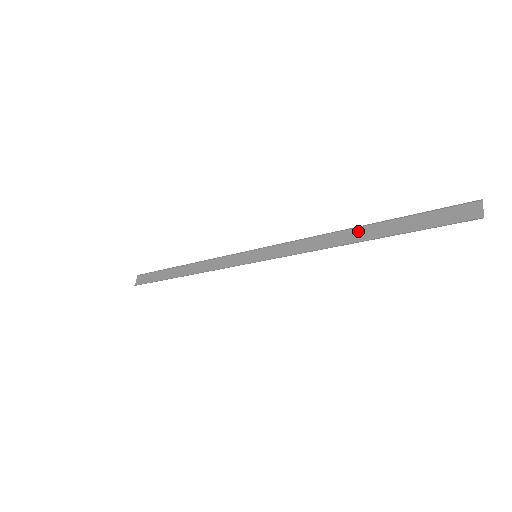
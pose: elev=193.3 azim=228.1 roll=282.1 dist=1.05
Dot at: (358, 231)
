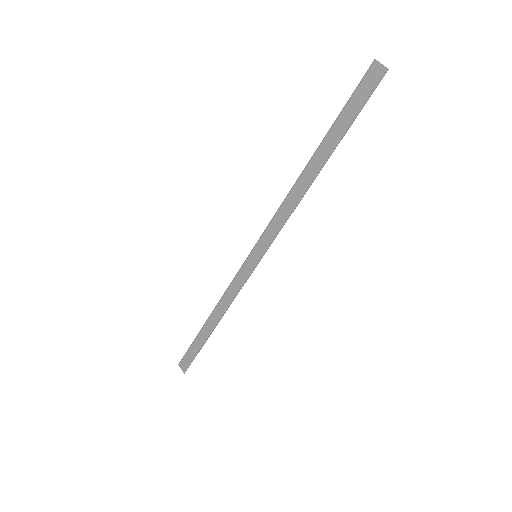
Dot at: (312, 164)
